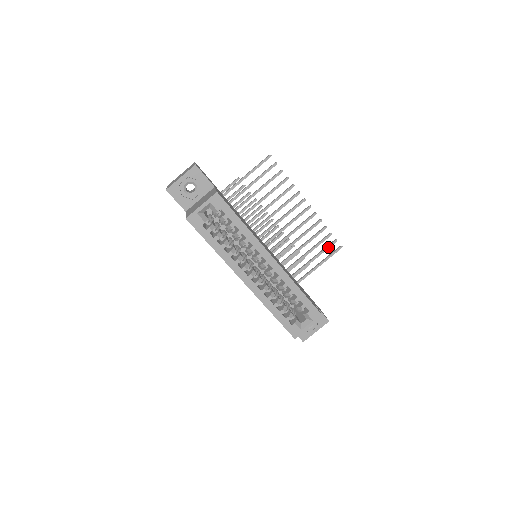
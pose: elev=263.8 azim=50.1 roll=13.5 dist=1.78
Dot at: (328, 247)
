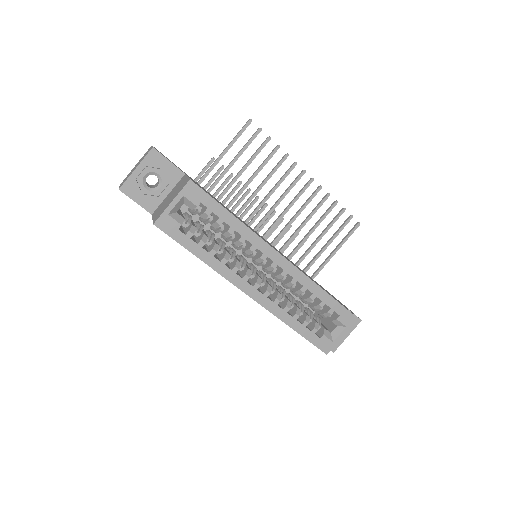
Dot at: (343, 227)
